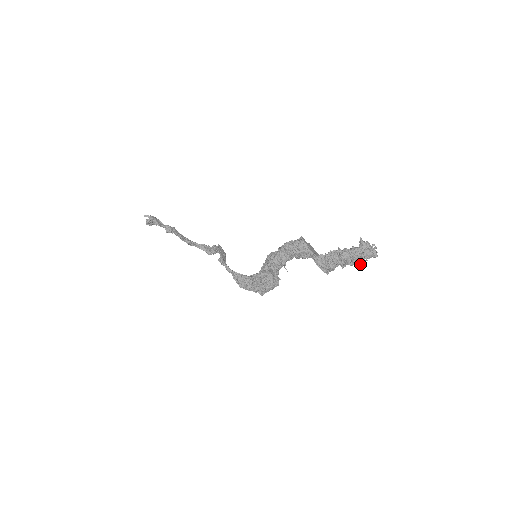
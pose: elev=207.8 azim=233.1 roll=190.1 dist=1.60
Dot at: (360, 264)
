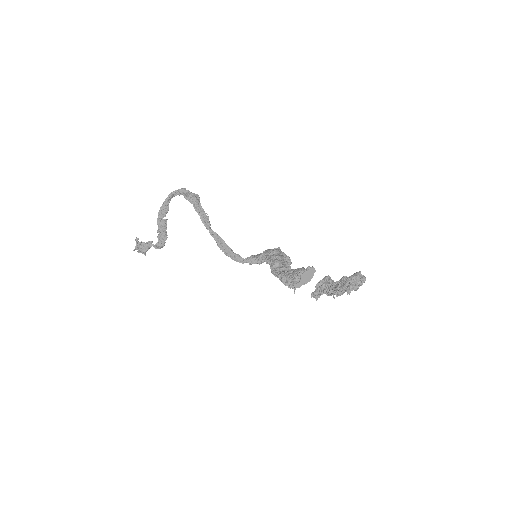
Dot at: occluded
